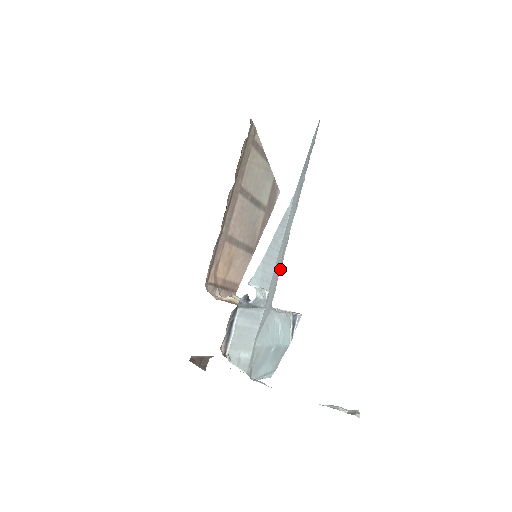
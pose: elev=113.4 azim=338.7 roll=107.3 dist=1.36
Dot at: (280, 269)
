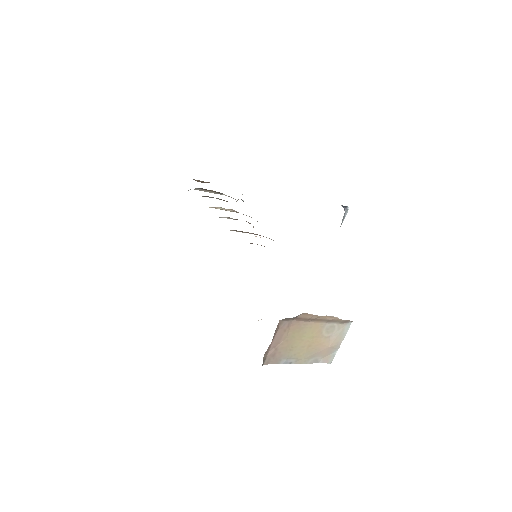
Dot at: occluded
